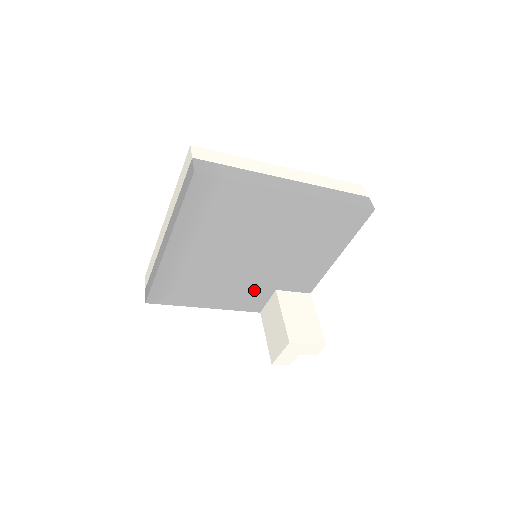
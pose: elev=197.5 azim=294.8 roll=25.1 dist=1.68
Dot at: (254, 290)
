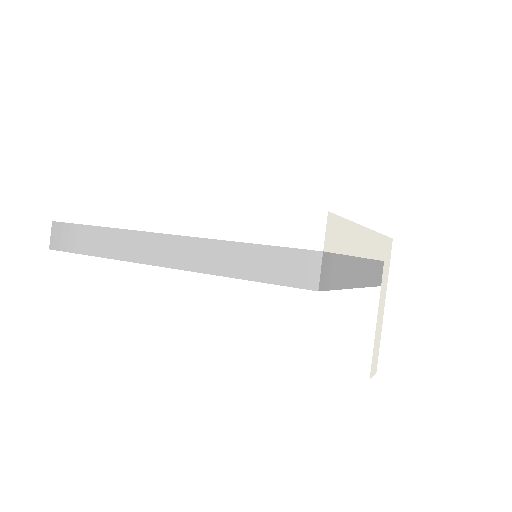
Dot at: occluded
